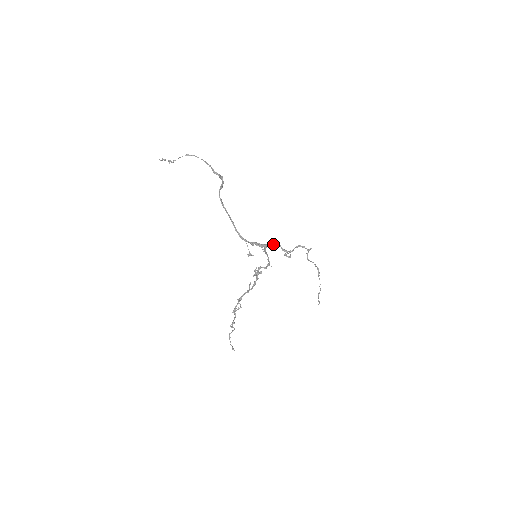
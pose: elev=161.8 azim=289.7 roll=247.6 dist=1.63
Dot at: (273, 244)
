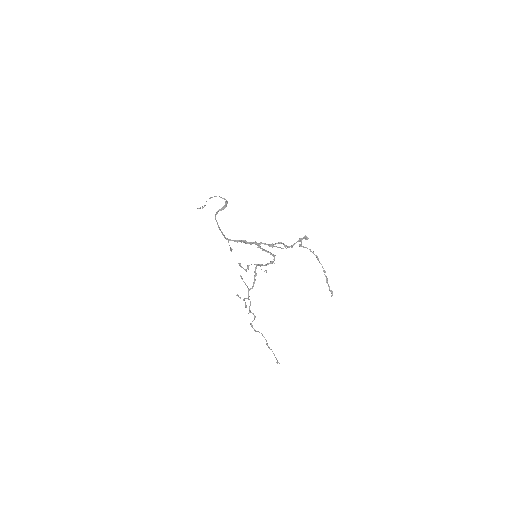
Dot at: (275, 243)
